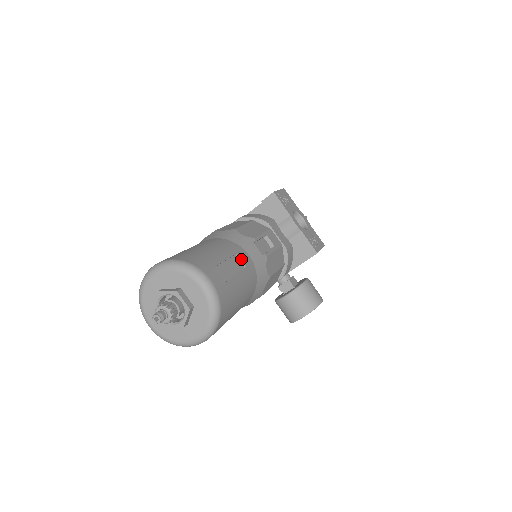
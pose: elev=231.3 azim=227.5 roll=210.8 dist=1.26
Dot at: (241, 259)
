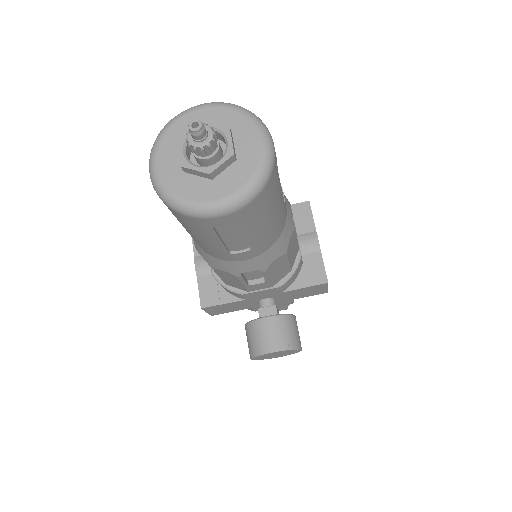
Dot at: (283, 192)
